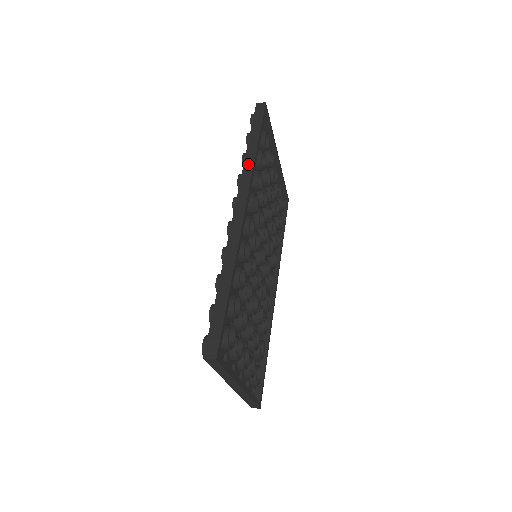
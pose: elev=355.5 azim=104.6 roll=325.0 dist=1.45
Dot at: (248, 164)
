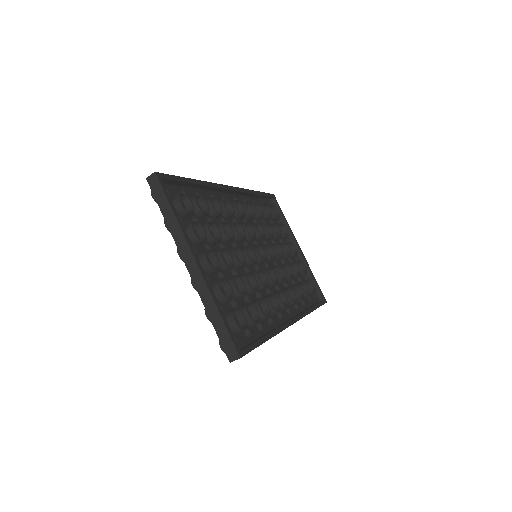
Dot at: occluded
